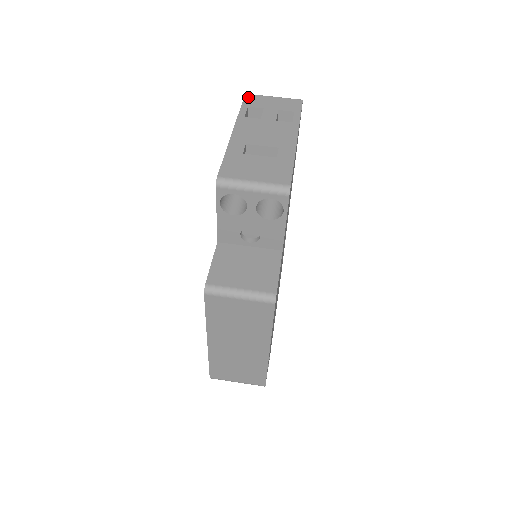
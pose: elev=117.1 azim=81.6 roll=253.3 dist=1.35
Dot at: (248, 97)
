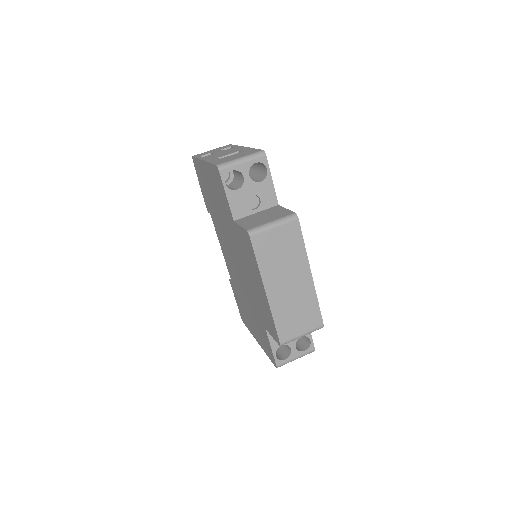
Dot at: occluded
